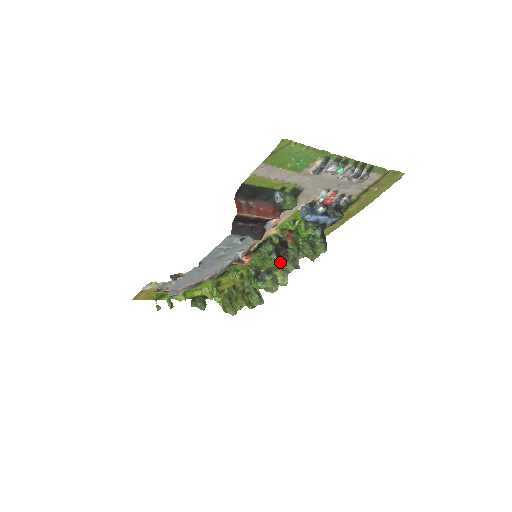
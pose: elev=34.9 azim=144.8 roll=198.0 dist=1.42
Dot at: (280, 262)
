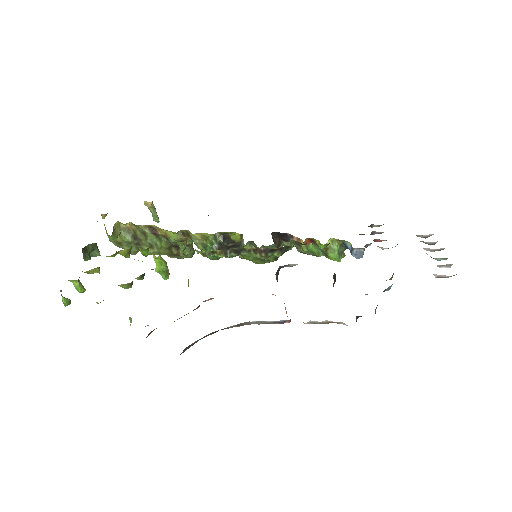
Dot at: occluded
